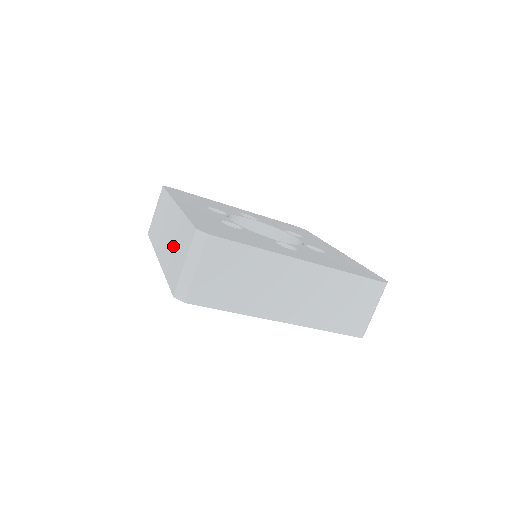
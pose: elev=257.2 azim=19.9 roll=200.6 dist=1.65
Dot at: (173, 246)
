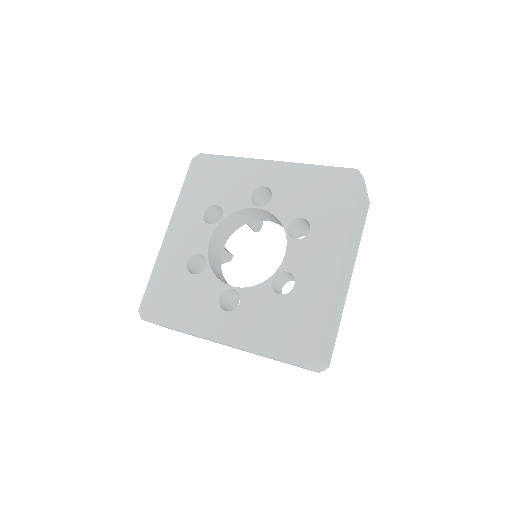
Dot at: occluded
